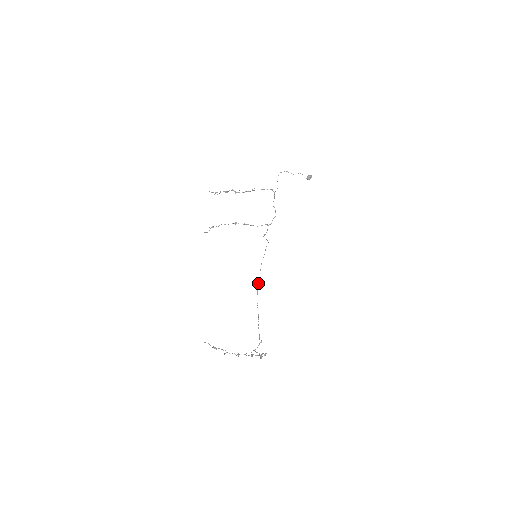
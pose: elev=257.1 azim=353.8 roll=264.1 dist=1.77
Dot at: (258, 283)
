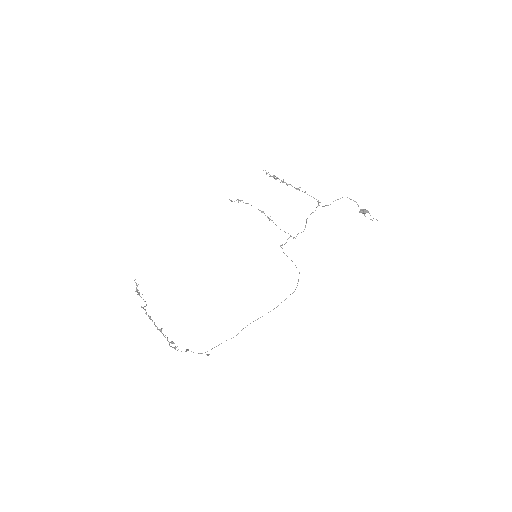
Dot at: (268, 312)
